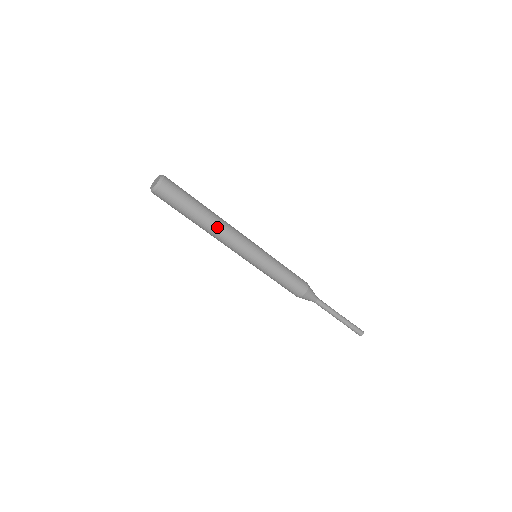
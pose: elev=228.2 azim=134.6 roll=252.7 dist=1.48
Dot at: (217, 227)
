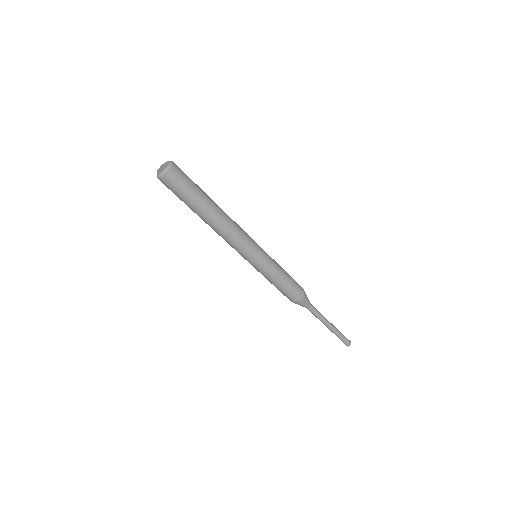
Dot at: (214, 227)
